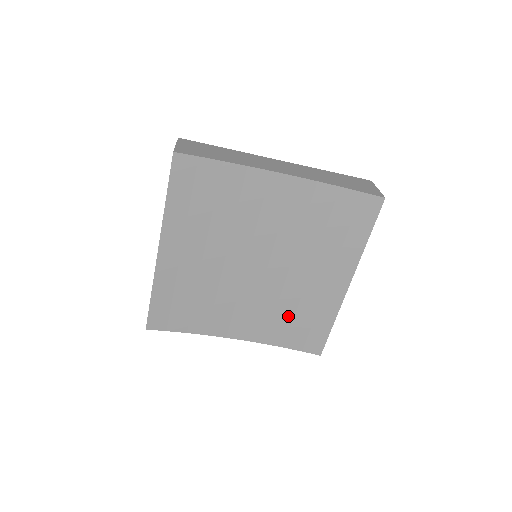
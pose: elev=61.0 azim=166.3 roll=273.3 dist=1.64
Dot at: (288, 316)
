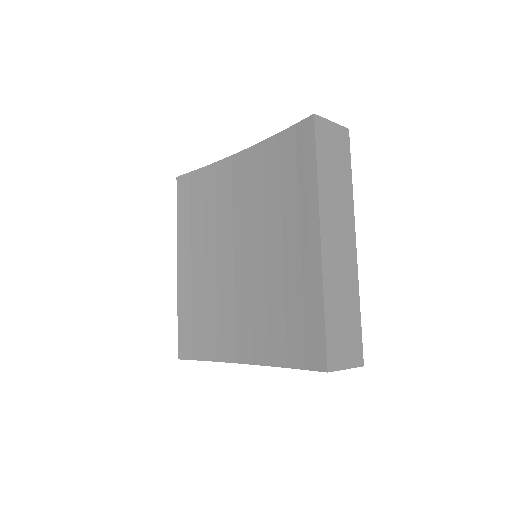
Dot at: (280, 313)
